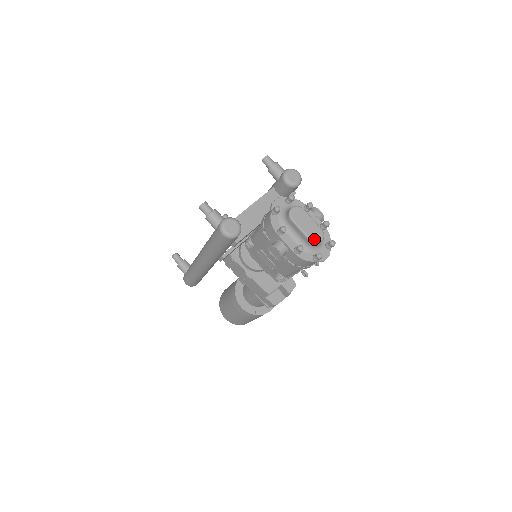
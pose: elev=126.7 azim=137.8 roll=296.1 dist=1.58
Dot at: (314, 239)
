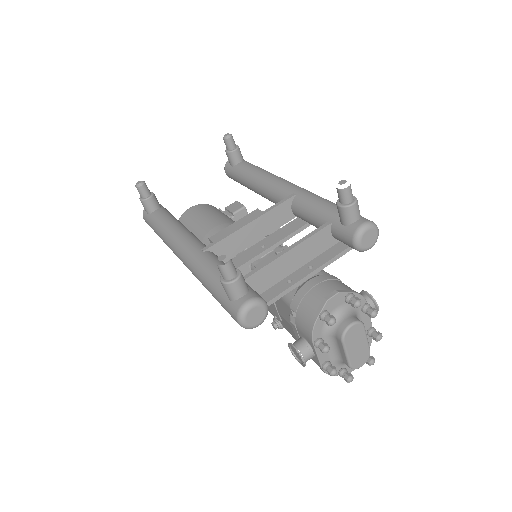
Dot at: (355, 365)
